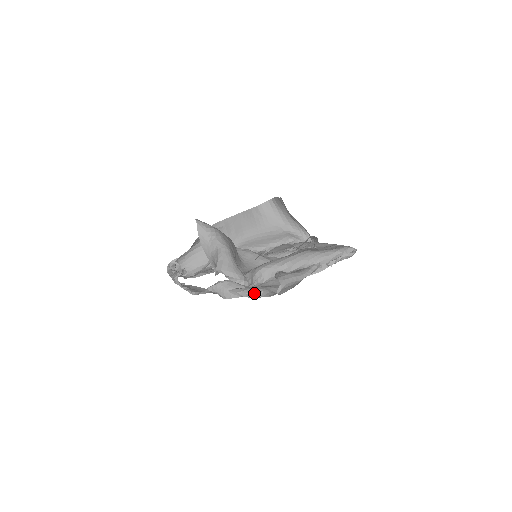
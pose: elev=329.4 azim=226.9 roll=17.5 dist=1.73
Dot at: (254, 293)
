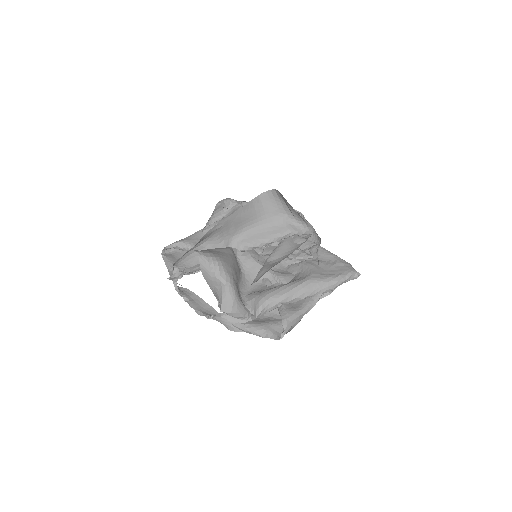
Dot at: (258, 333)
